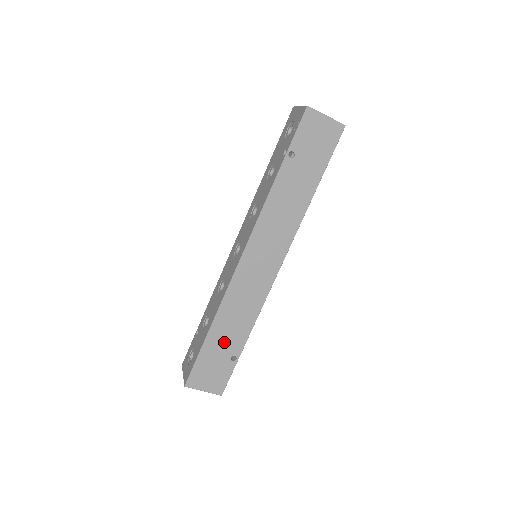
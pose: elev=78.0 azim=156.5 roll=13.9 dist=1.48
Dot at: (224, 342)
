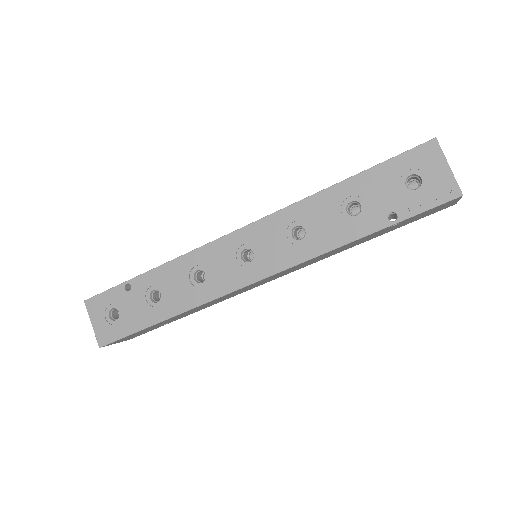
Dot at: (169, 321)
